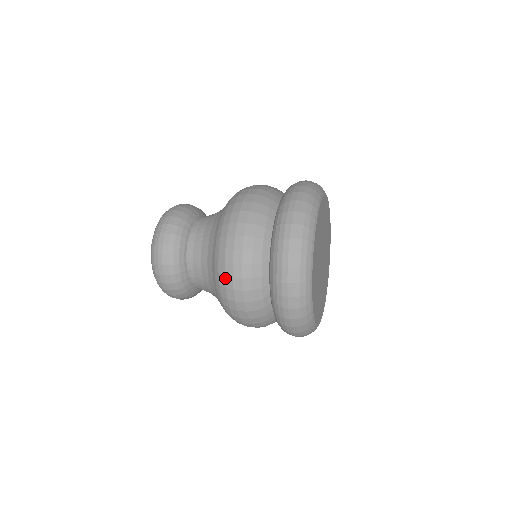
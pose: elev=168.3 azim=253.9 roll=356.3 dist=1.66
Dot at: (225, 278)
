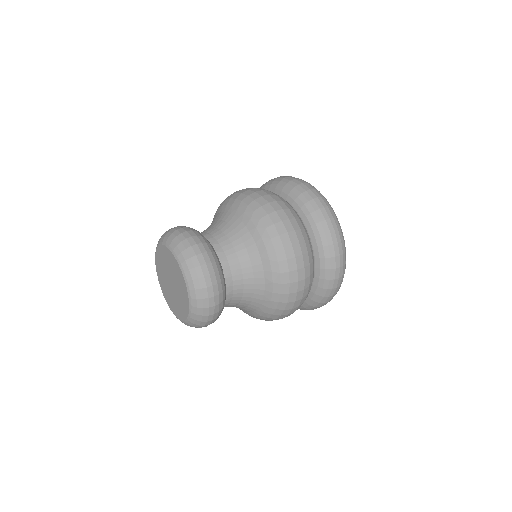
Dot at: (275, 226)
